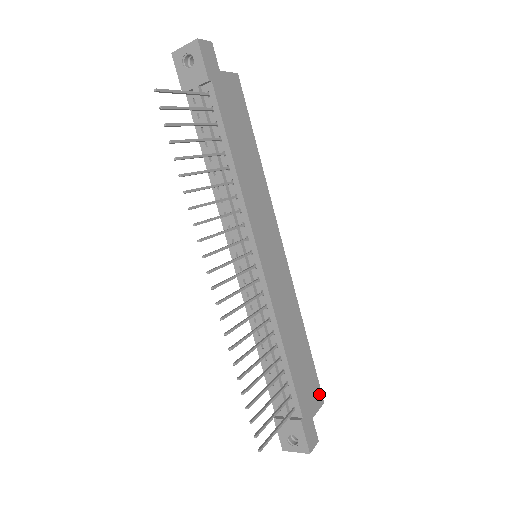
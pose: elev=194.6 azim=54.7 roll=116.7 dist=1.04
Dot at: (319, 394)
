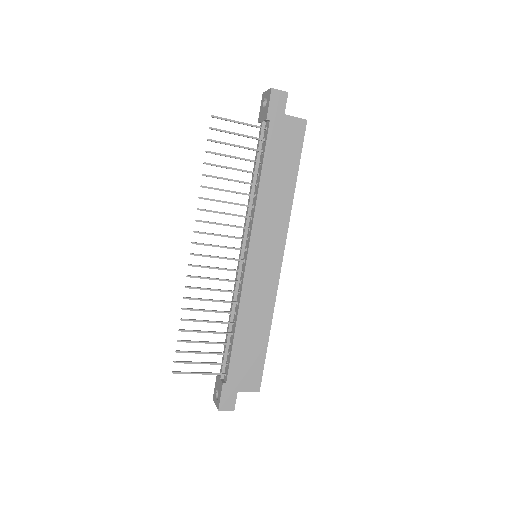
Dot at: (257, 382)
